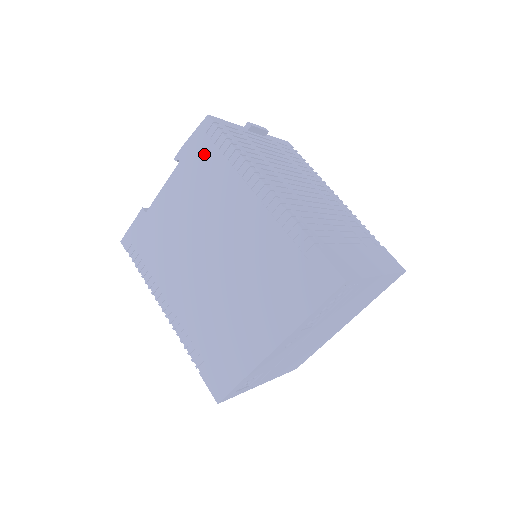
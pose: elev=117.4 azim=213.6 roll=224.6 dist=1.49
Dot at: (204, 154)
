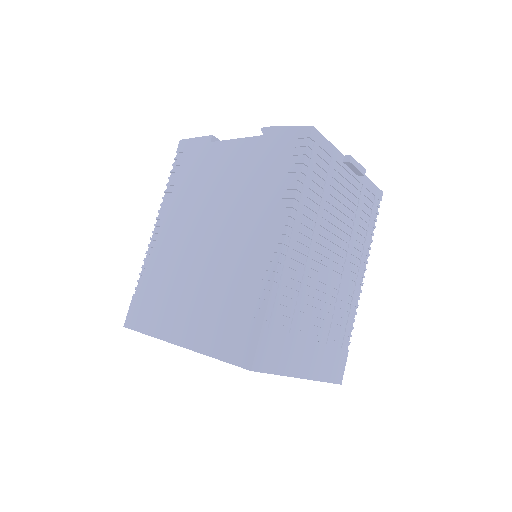
Dot at: (279, 153)
